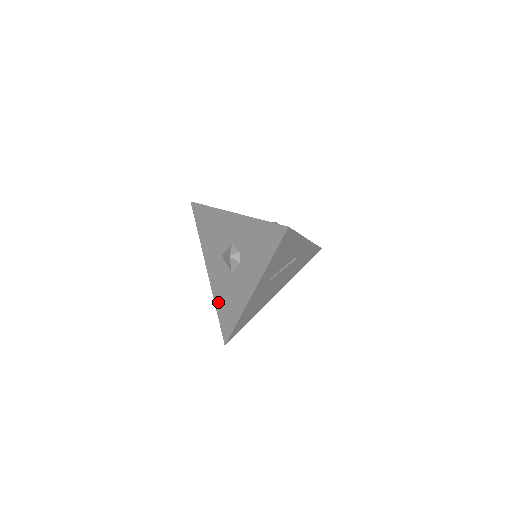
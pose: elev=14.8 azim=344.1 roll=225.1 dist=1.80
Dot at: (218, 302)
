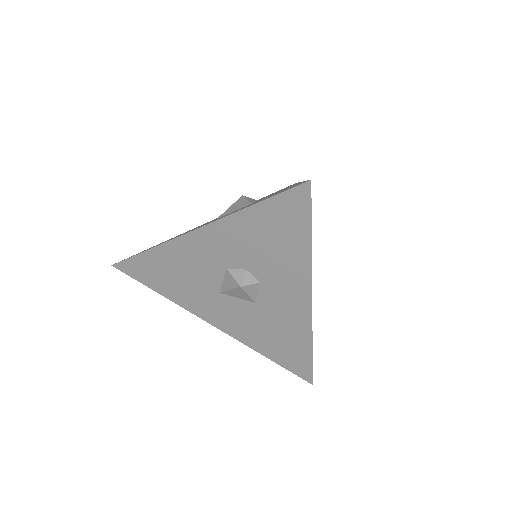
Dot at: (261, 347)
